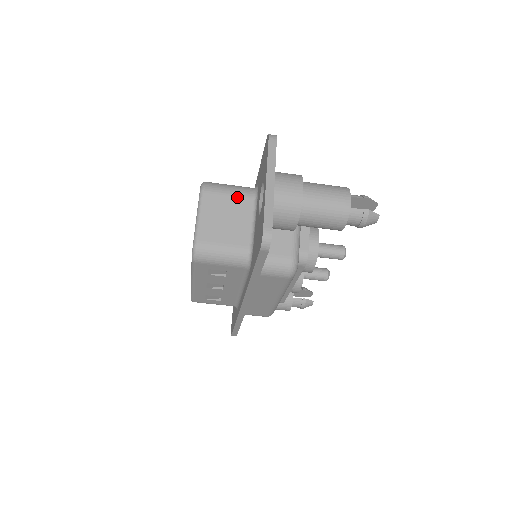
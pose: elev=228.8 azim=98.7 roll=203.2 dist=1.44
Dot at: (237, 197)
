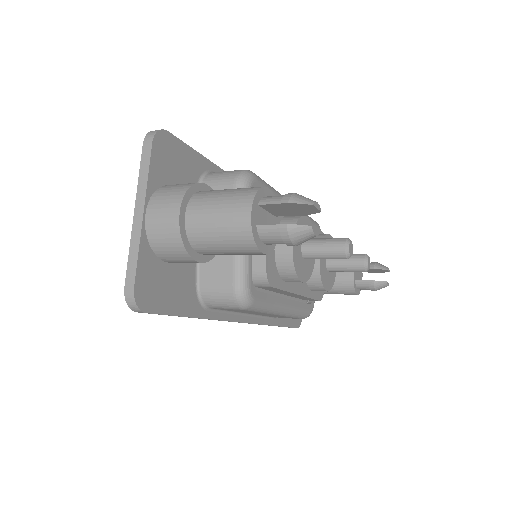
Dot at: occluded
